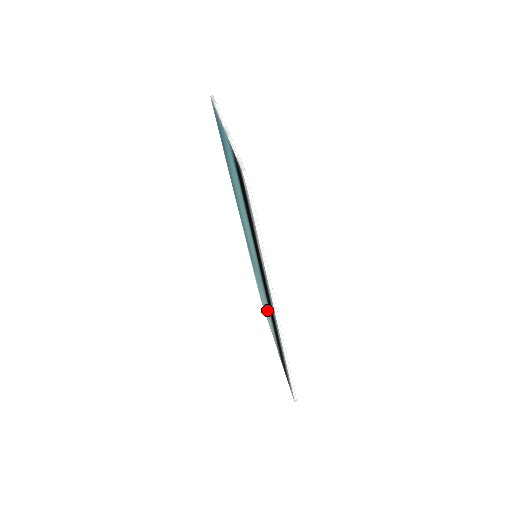
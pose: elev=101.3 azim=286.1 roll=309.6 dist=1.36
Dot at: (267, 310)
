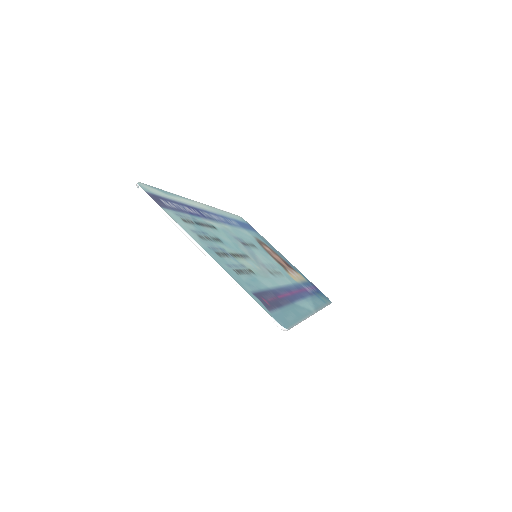
Dot at: occluded
